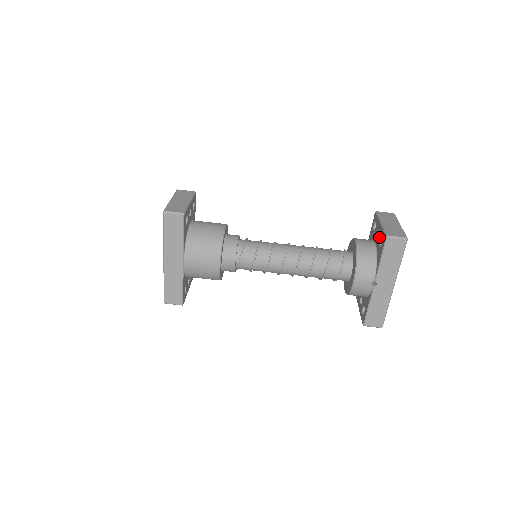
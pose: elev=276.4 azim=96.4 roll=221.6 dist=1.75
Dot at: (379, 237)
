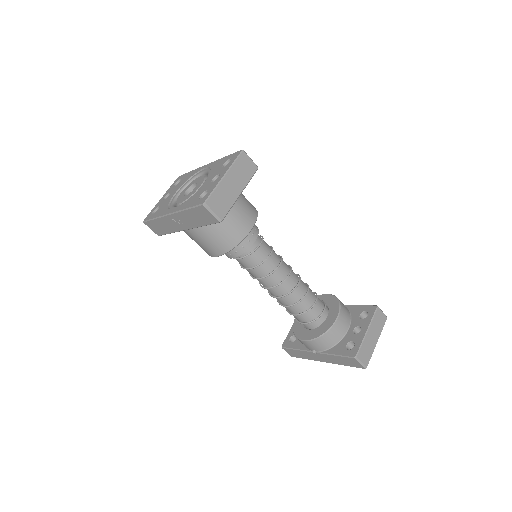
Dot at: (354, 338)
